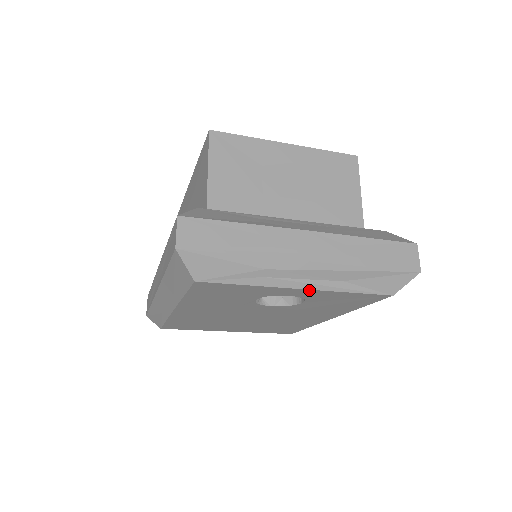
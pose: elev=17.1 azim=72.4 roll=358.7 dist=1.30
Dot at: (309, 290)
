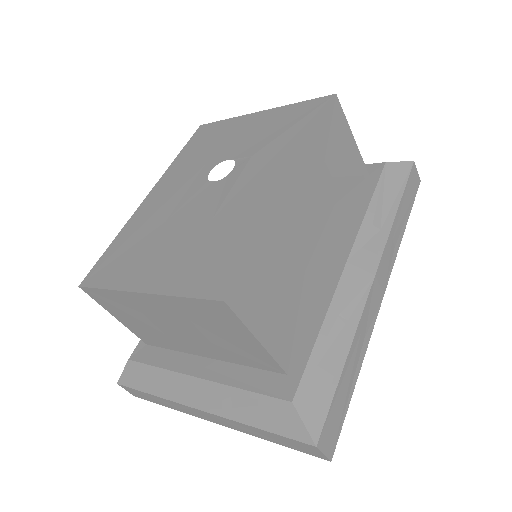
Dot at: occluded
